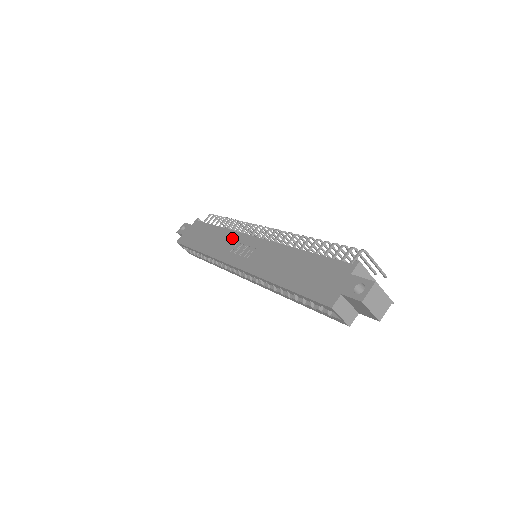
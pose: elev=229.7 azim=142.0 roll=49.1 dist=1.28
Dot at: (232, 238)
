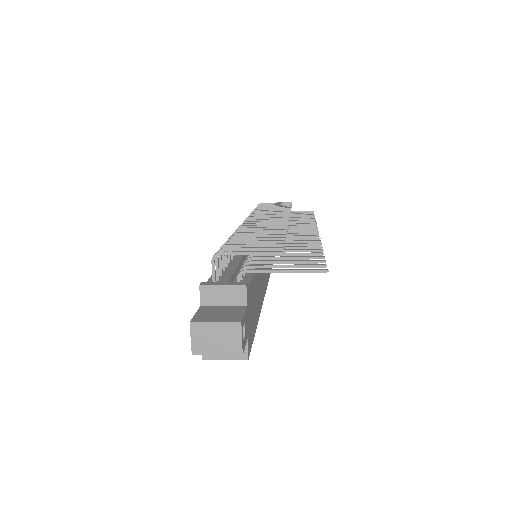
Dot at: occluded
